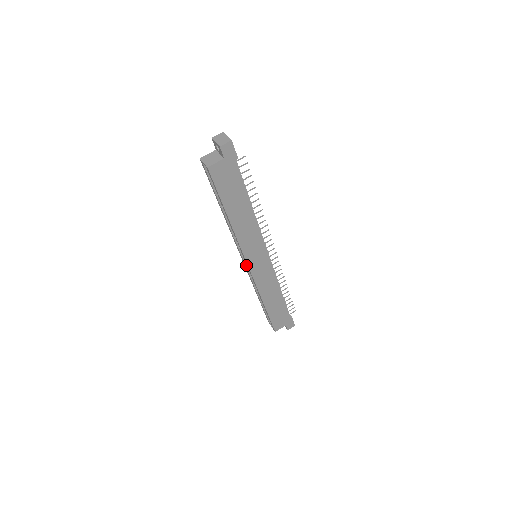
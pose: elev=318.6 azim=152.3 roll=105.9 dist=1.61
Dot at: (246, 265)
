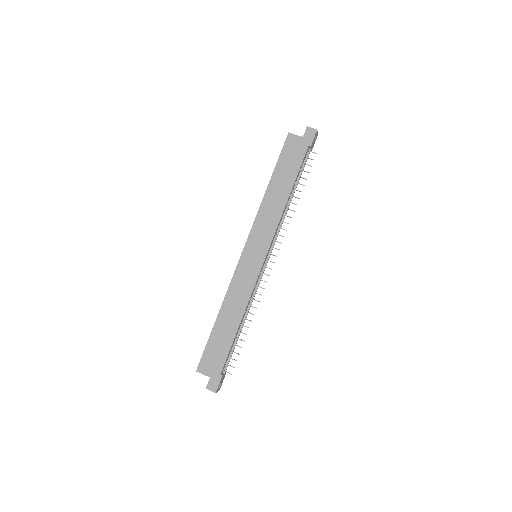
Dot at: occluded
